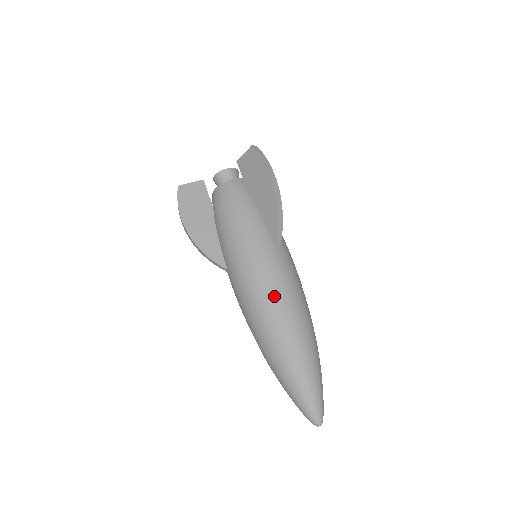
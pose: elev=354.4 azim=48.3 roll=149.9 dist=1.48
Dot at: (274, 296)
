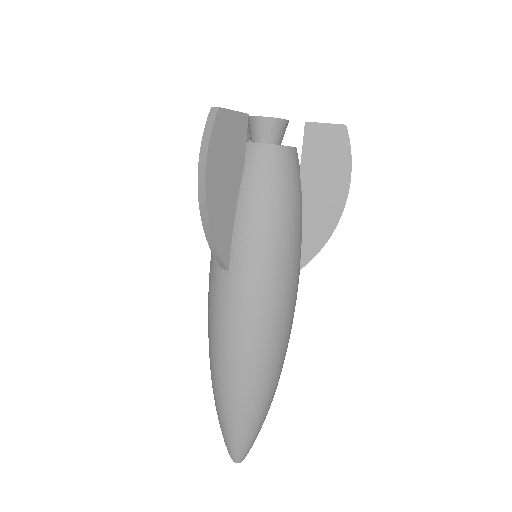
Dot at: (280, 336)
